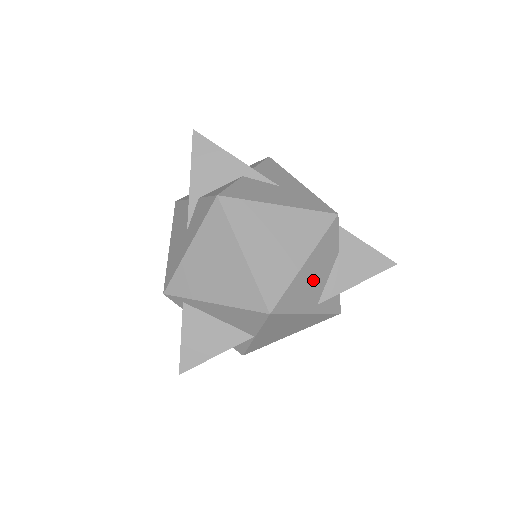
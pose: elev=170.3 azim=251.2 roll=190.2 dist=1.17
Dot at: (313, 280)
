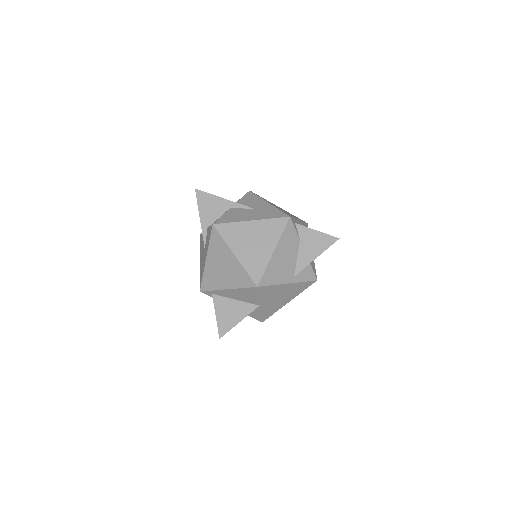
Dot at: (285, 261)
